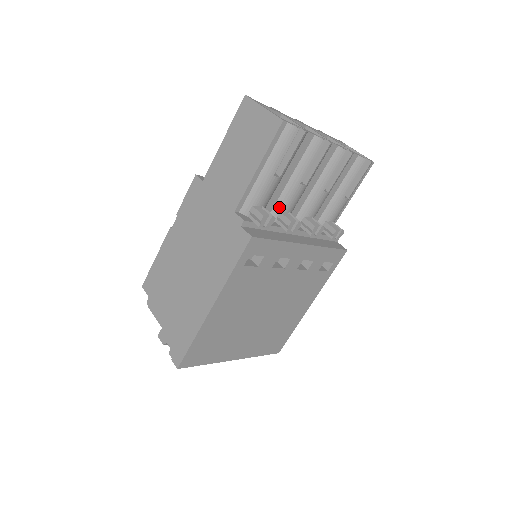
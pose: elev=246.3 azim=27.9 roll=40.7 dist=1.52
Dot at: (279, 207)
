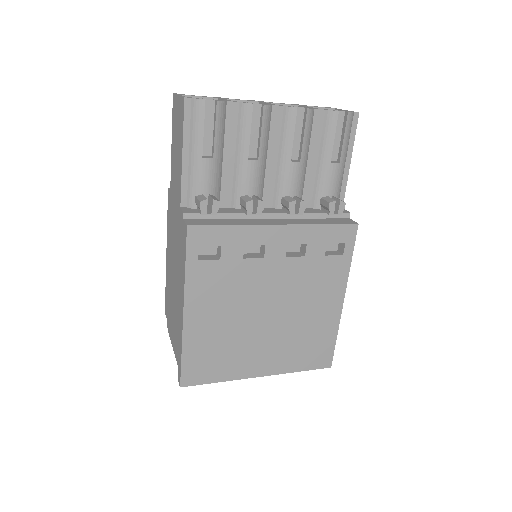
Dot at: (237, 192)
